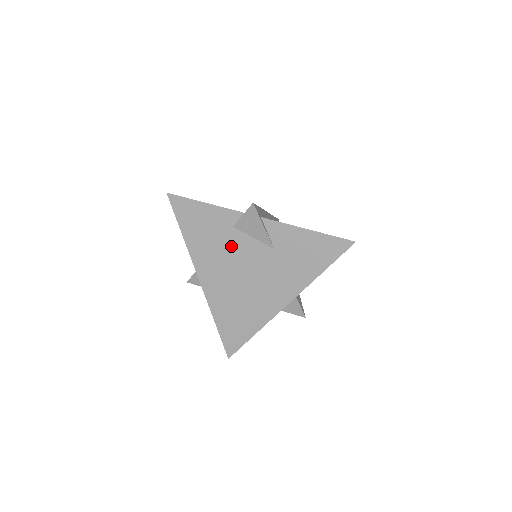
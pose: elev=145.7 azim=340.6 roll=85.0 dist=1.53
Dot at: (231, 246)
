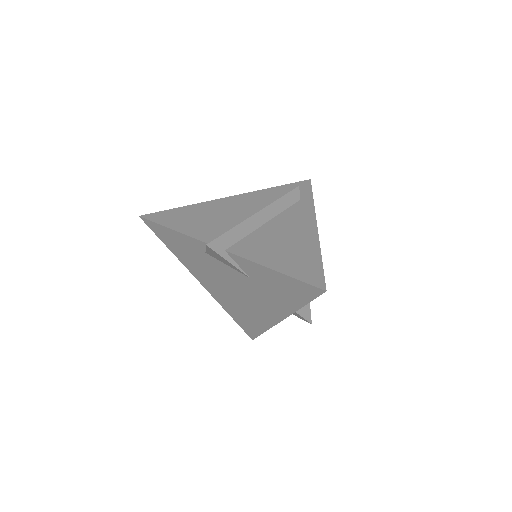
Dot at: (212, 267)
